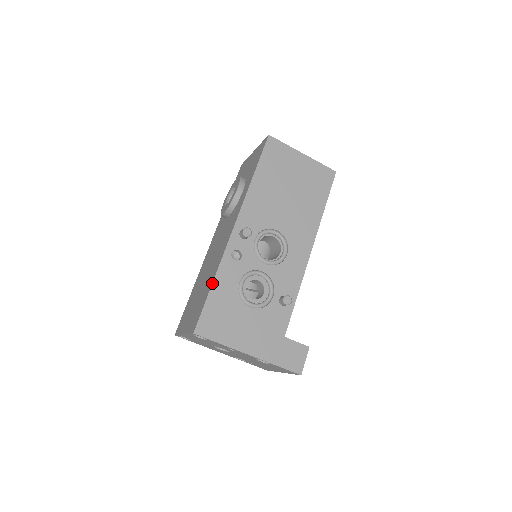
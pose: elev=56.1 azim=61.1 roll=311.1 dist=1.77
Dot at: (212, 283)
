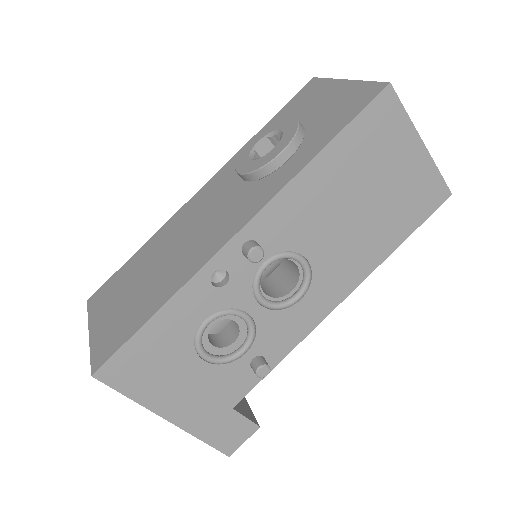
Dot at: (157, 310)
